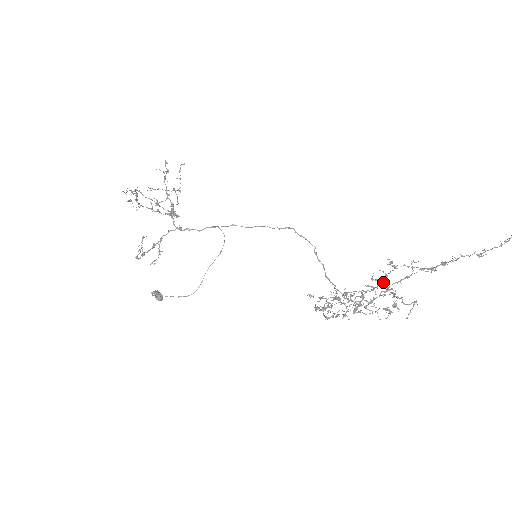
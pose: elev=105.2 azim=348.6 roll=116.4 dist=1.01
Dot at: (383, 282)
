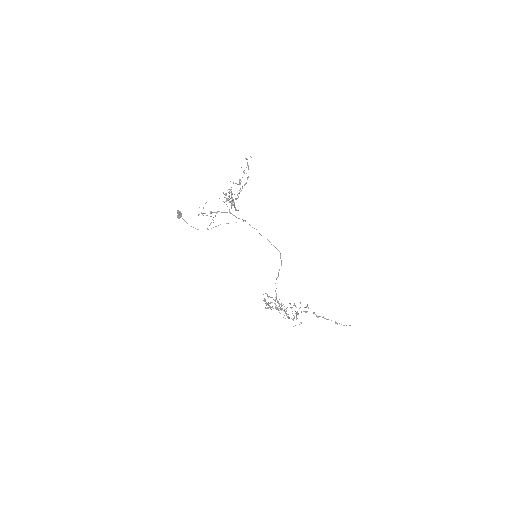
Dot at: occluded
